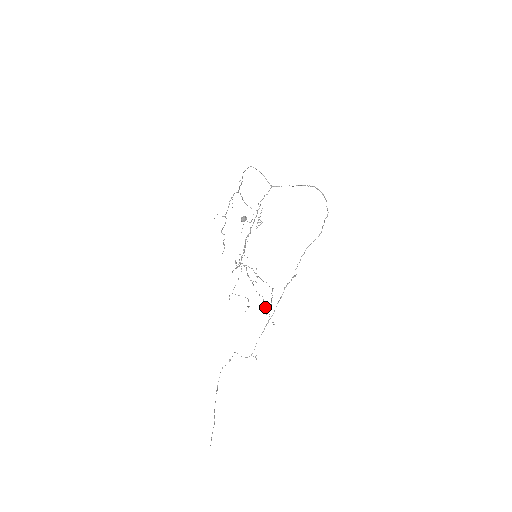
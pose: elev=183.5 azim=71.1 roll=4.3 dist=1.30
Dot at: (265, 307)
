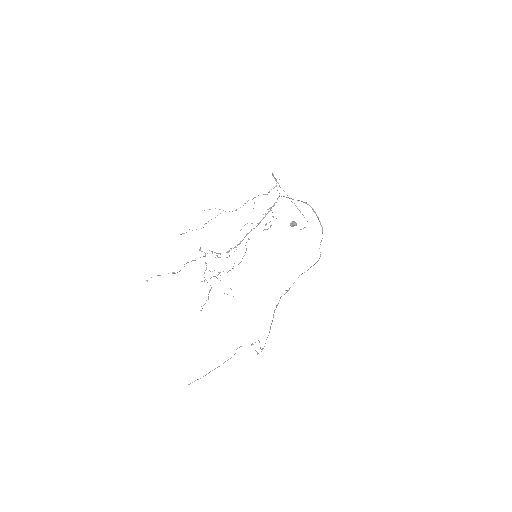
Dot at: occluded
